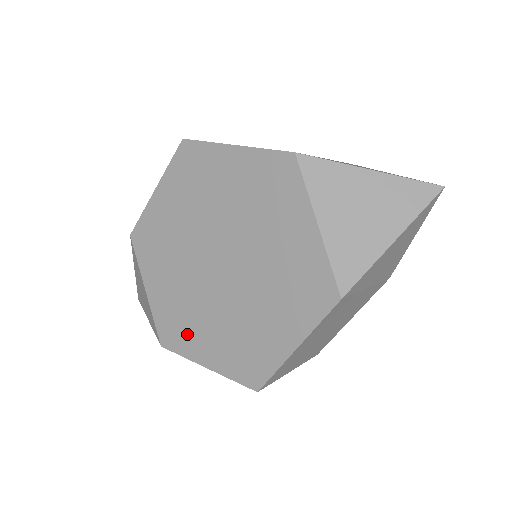
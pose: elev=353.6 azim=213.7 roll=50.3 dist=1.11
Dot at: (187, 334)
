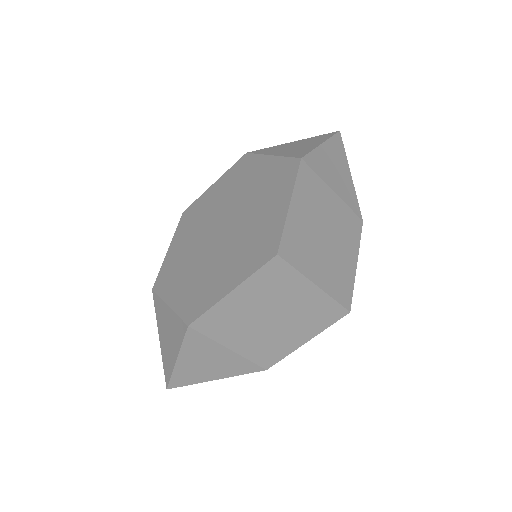
Dot at: (209, 290)
